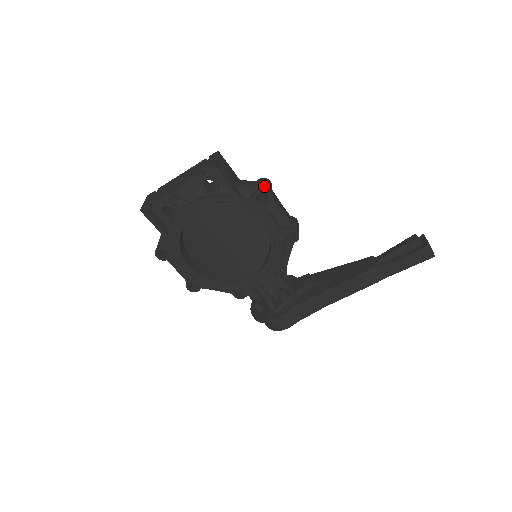
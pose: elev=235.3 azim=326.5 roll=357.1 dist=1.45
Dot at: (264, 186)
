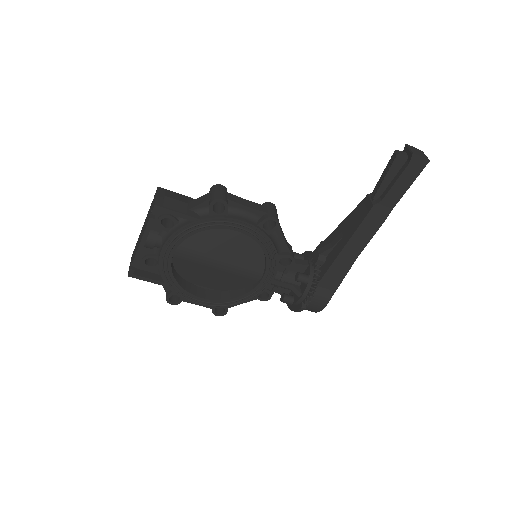
Dot at: (214, 195)
